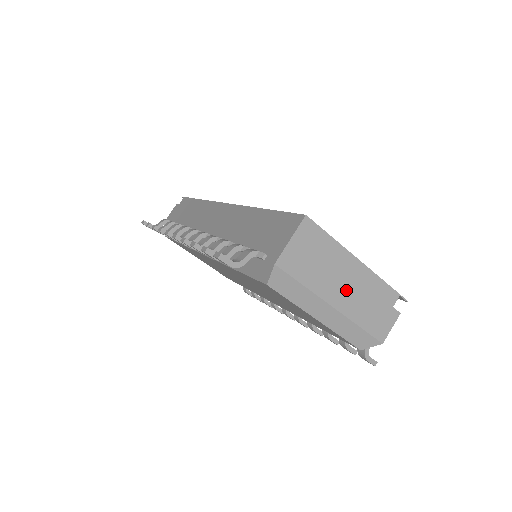
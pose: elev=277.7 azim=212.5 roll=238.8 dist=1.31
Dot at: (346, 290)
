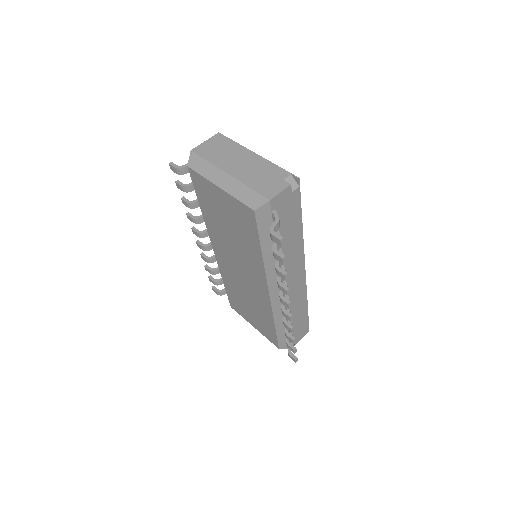
Dot at: (240, 166)
